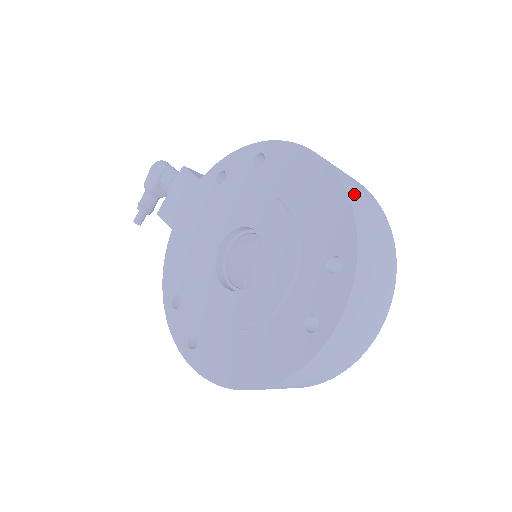
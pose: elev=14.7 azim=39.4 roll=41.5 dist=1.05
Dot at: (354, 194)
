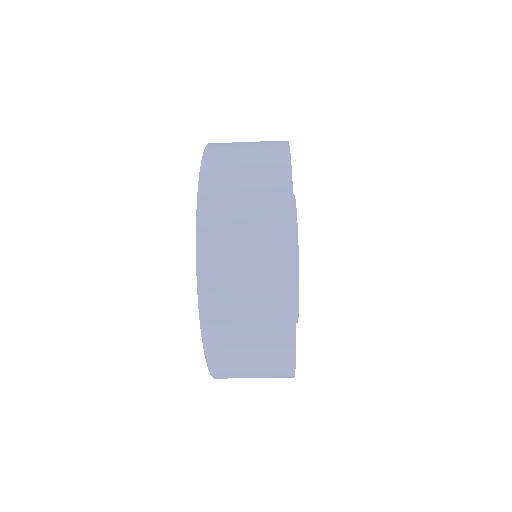
Dot at: (220, 155)
